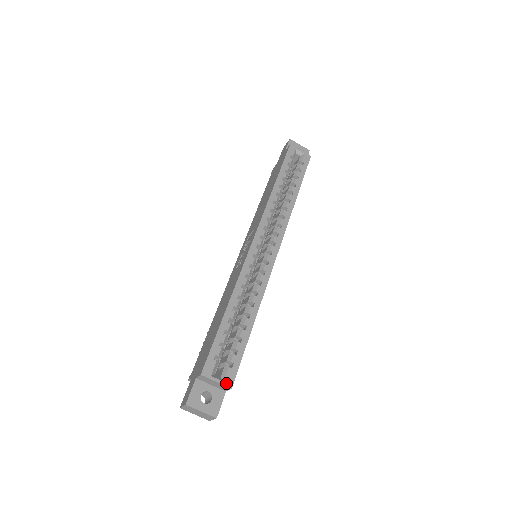
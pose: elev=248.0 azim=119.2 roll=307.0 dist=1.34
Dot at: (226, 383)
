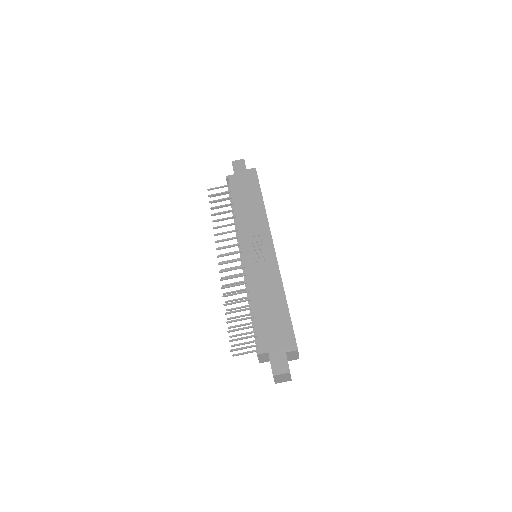
Dot at: occluded
